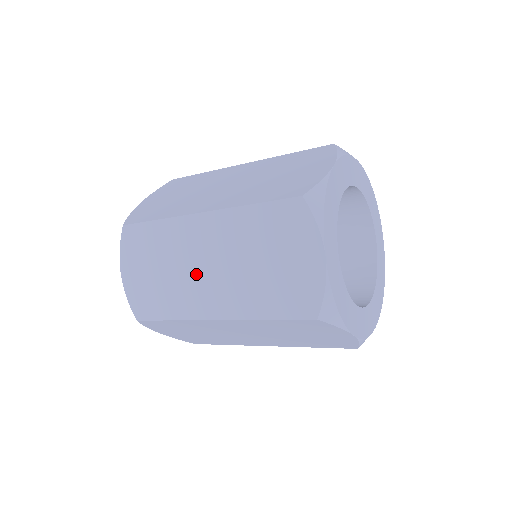
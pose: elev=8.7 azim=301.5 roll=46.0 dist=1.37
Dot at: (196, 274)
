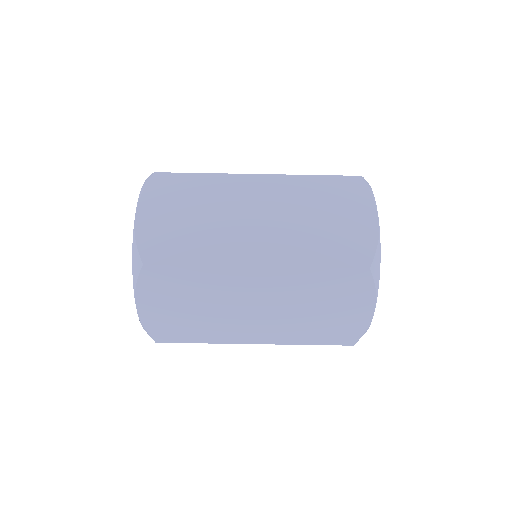
Dot at: (241, 223)
